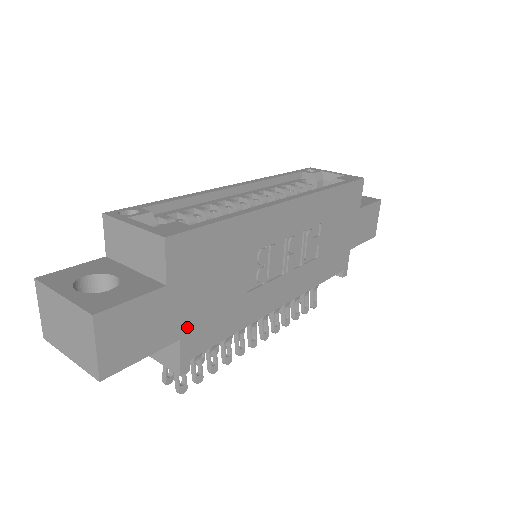
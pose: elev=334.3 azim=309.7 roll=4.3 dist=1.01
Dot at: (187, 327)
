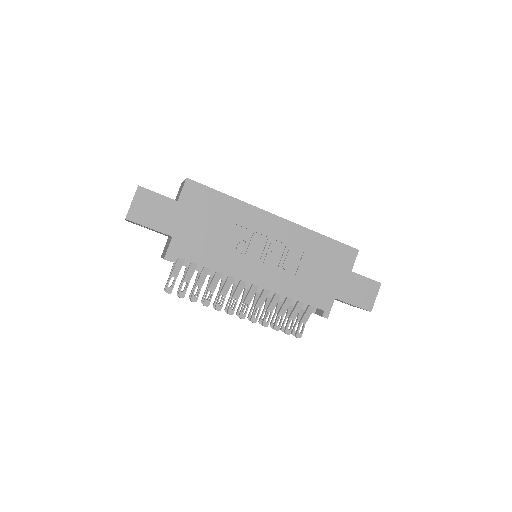
Dot at: (180, 234)
